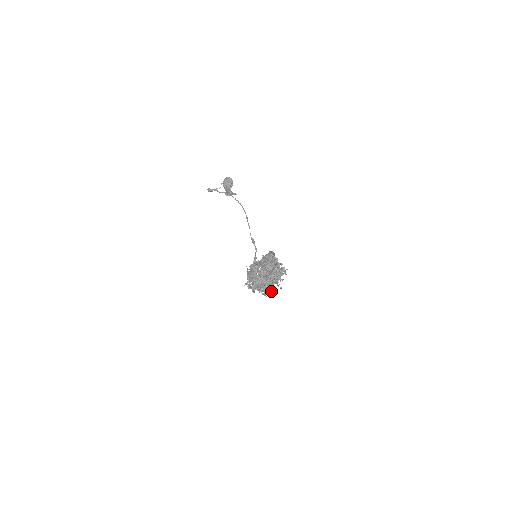
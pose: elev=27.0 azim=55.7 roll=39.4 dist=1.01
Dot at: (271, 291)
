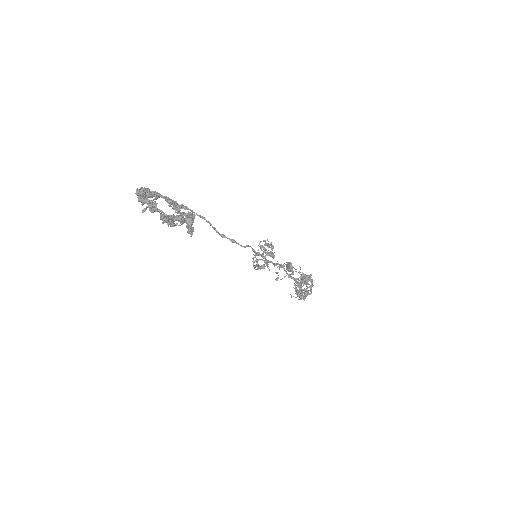
Dot at: (266, 263)
